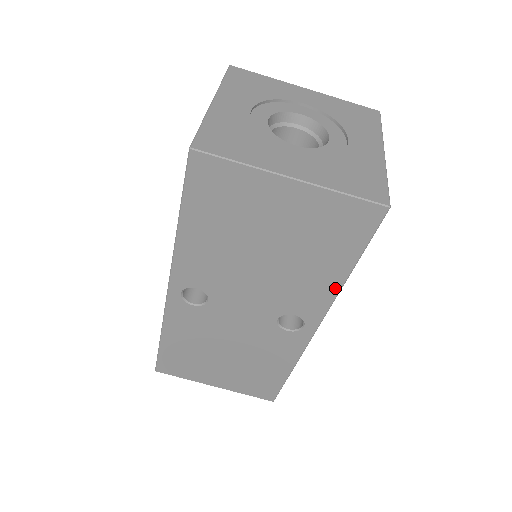
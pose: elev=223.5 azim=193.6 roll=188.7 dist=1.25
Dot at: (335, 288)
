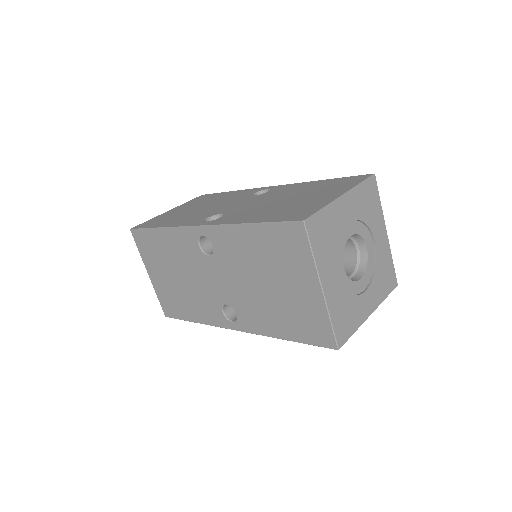
Dot at: (270, 334)
